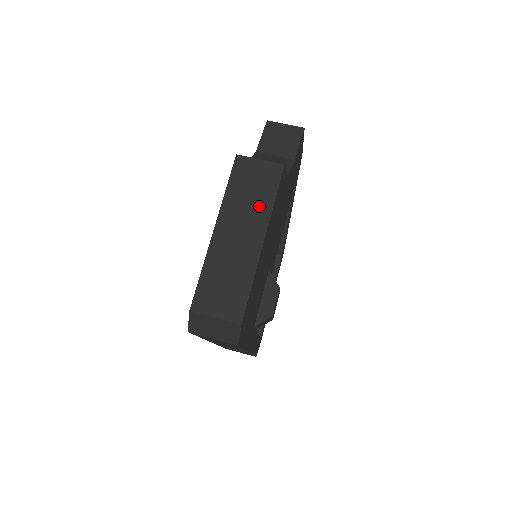
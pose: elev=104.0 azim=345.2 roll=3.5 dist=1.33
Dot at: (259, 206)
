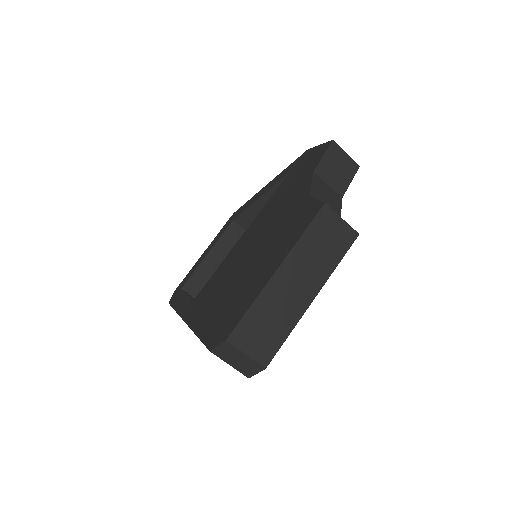
Dot at: (323, 264)
